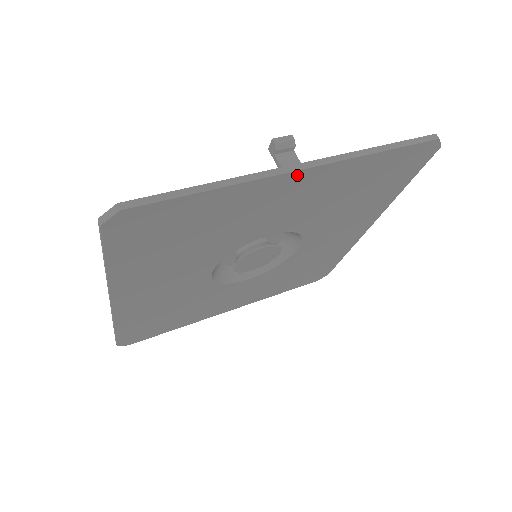
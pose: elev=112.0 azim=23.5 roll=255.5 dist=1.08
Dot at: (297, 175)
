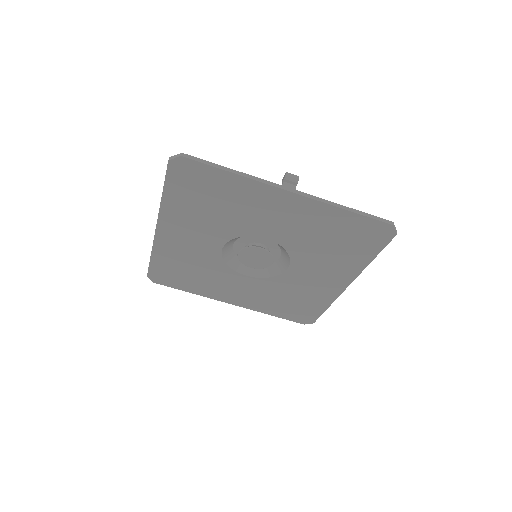
Dot at: (286, 194)
